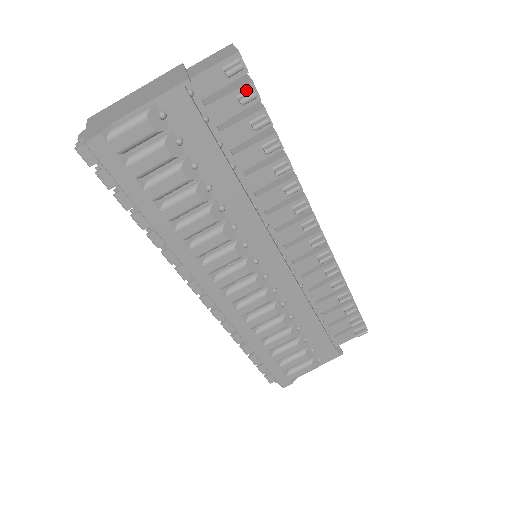
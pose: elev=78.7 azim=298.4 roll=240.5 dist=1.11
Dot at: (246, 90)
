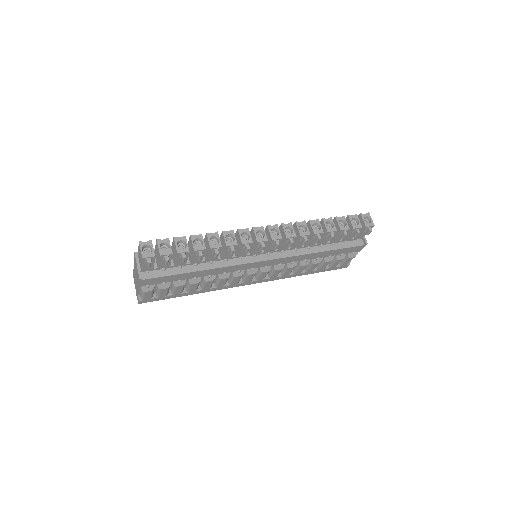
Dot at: (163, 258)
